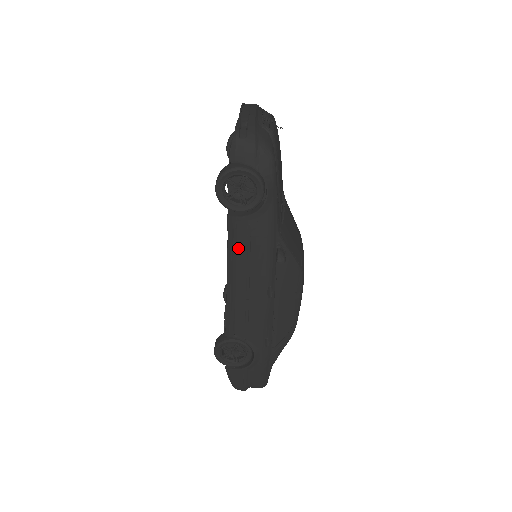
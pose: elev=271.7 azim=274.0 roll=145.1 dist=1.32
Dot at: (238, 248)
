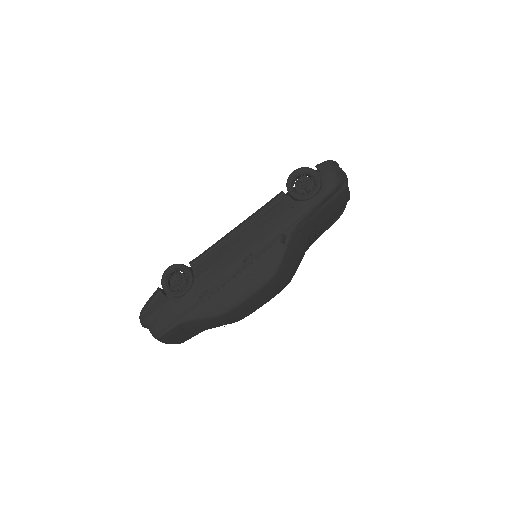
Dot at: (265, 213)
